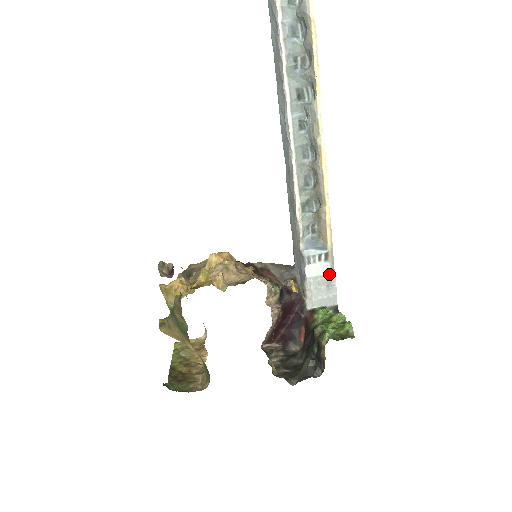
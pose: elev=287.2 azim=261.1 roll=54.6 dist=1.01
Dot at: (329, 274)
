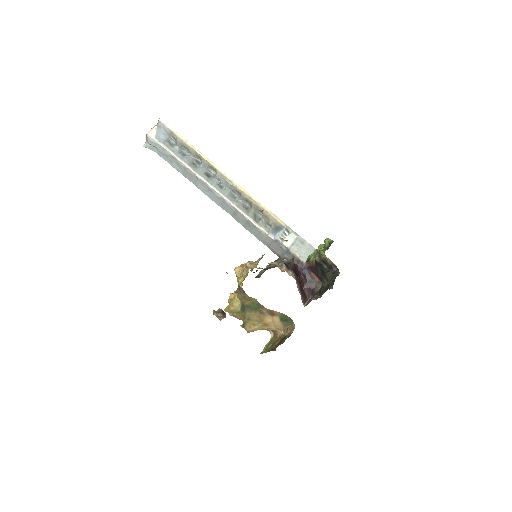
Dot at: (297, 238)
